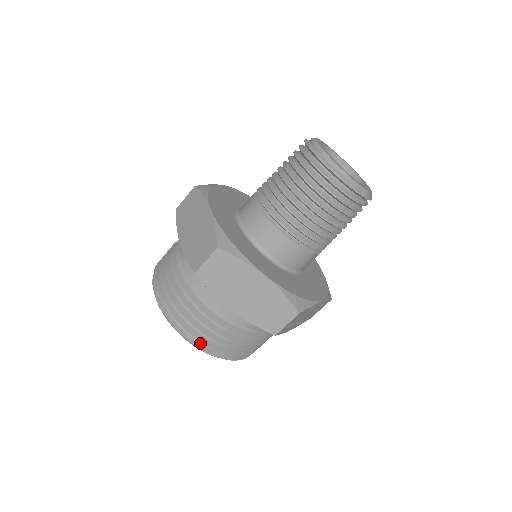
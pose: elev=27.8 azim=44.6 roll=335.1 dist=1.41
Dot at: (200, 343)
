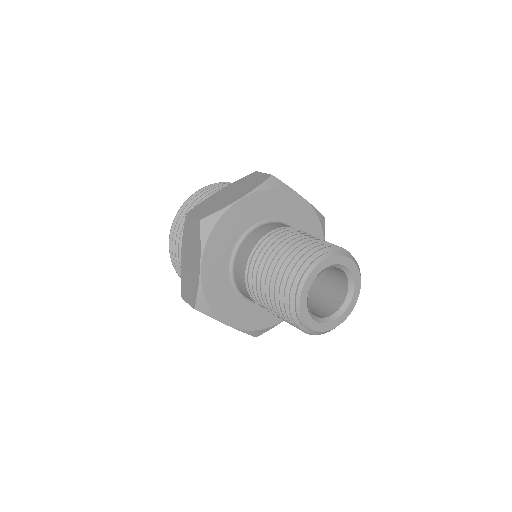
Dot at: occluded
